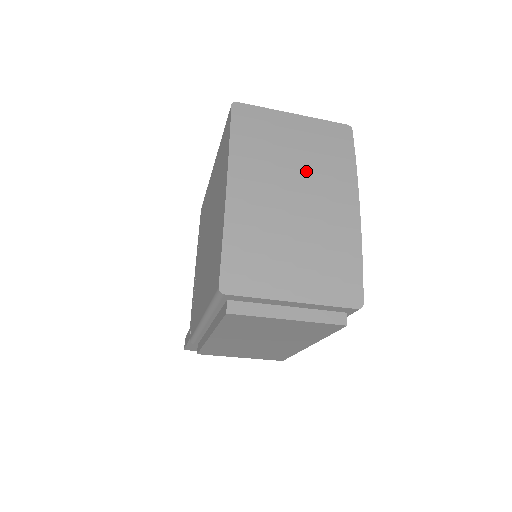
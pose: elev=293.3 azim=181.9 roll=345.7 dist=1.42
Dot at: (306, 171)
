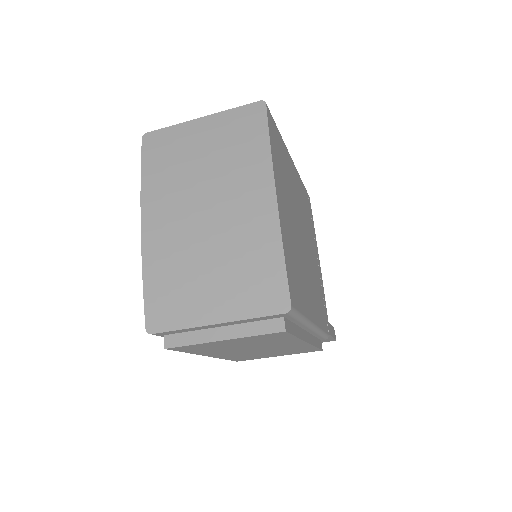
Dot at: (215, 178)
